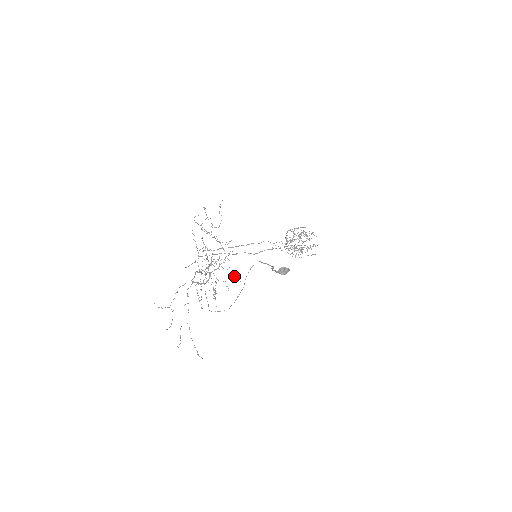
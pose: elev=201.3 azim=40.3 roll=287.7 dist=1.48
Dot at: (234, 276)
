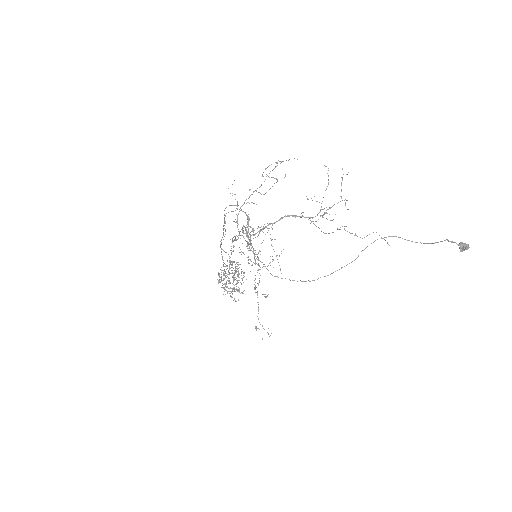
Dot at: (276, 255)
